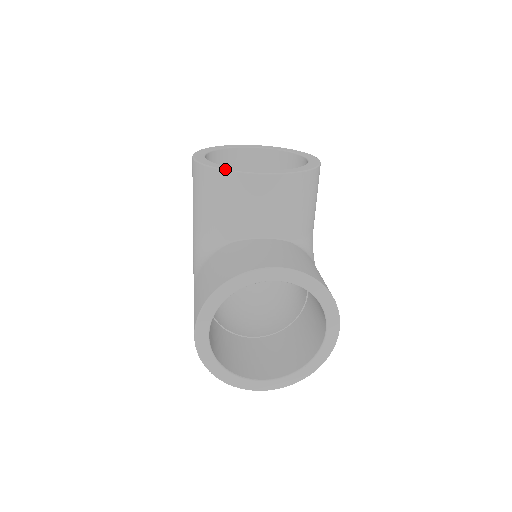
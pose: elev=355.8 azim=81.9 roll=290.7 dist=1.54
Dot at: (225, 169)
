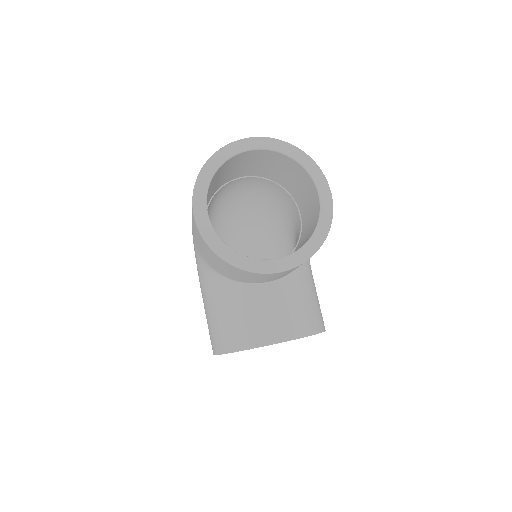
Dot at: (238, 267)
